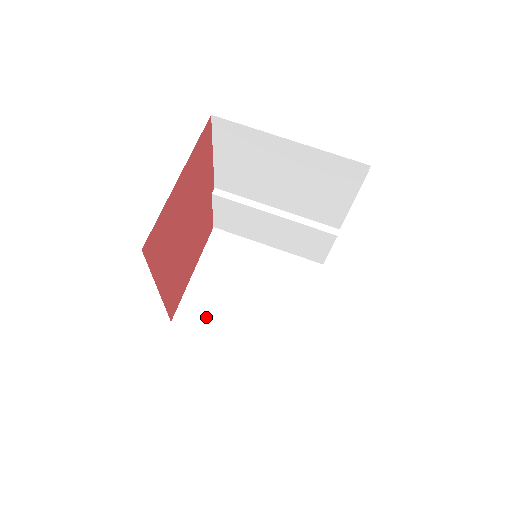
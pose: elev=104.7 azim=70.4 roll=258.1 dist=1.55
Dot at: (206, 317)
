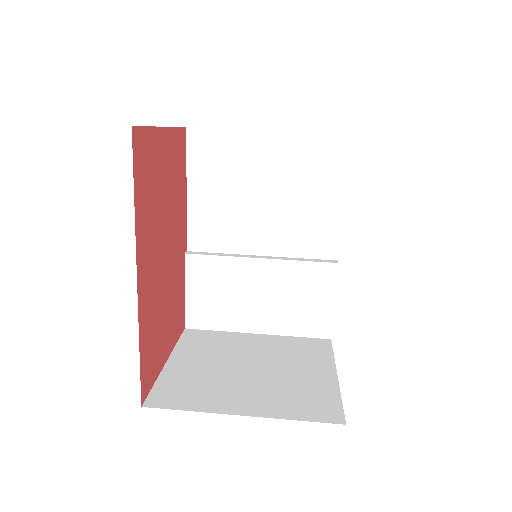
Dot at: (195, 395)
